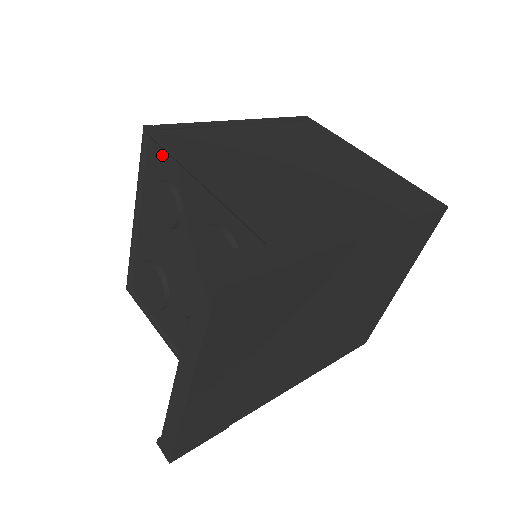
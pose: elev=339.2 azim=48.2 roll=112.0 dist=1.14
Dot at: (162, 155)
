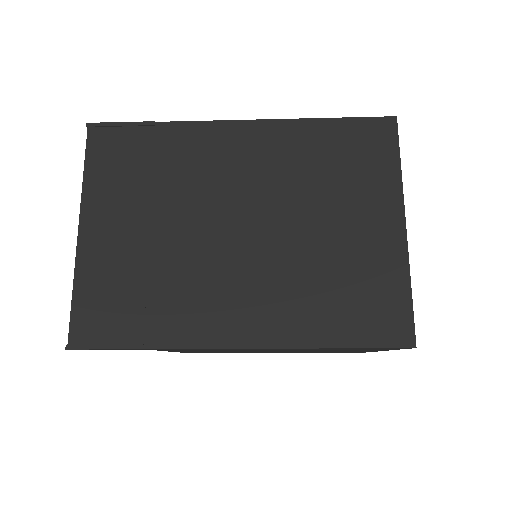
Dot at: occluded
